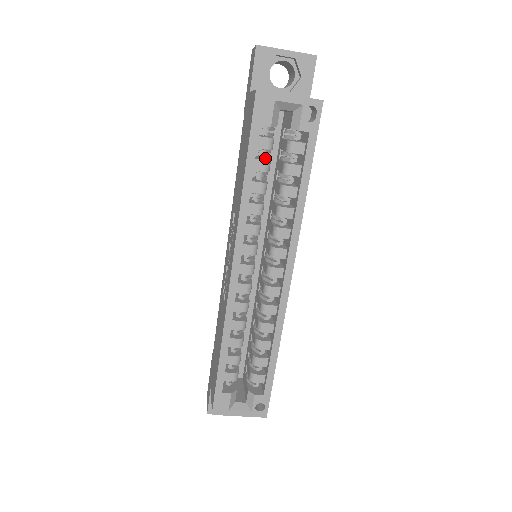
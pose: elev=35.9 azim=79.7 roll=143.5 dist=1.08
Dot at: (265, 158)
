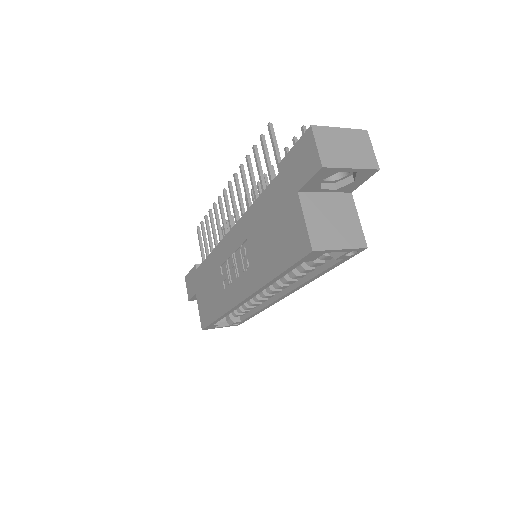
Dot at: occluded
